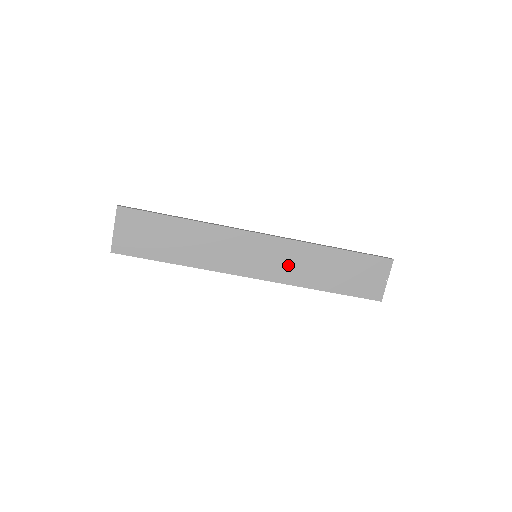
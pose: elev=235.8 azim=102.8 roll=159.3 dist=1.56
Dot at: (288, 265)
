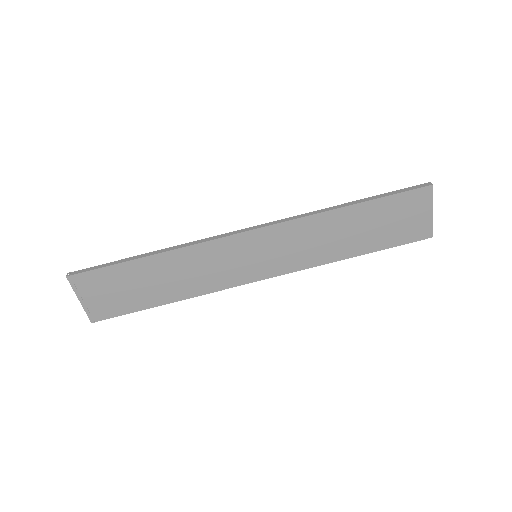
Dot at: (299, 249)
